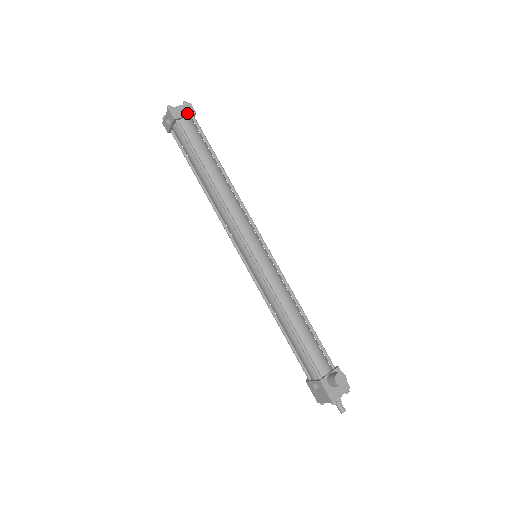
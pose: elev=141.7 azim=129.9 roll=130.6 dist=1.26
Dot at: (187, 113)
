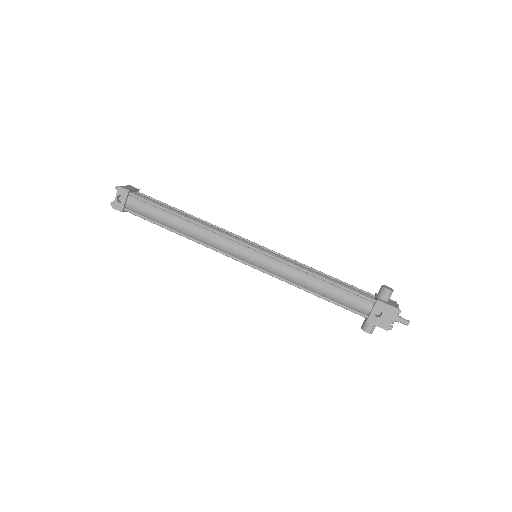
Dot at: (134, 189)
